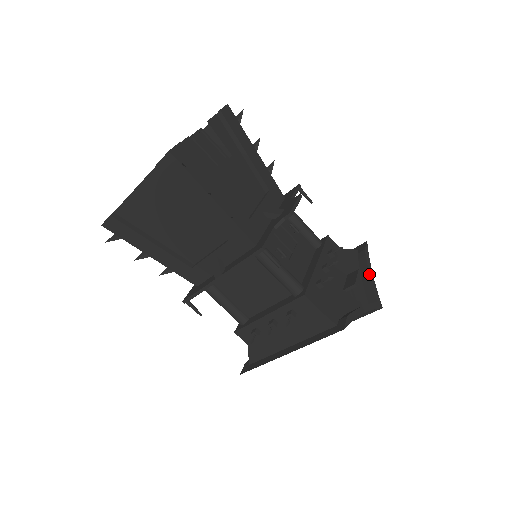
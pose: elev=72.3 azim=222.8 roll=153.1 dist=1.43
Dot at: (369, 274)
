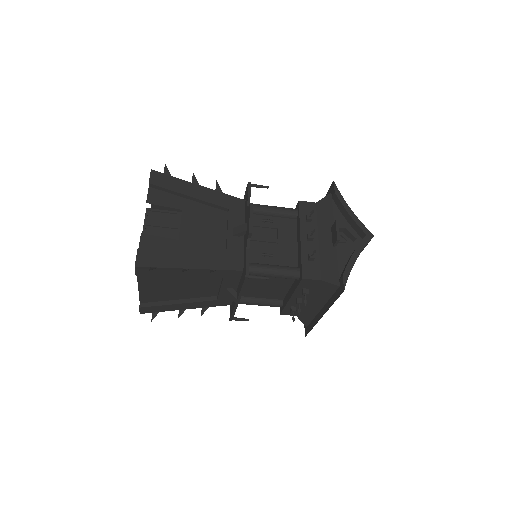
Dot at: (348, 214)
